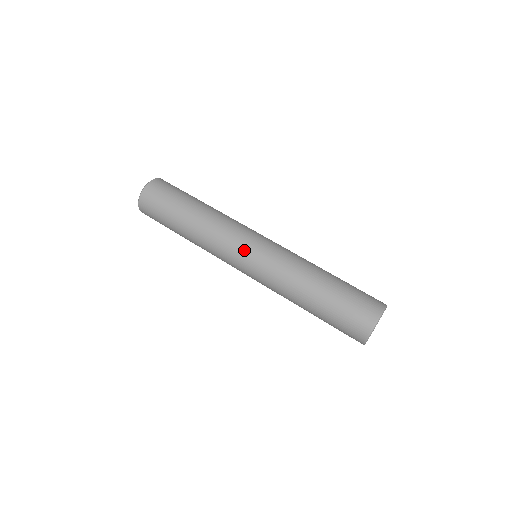
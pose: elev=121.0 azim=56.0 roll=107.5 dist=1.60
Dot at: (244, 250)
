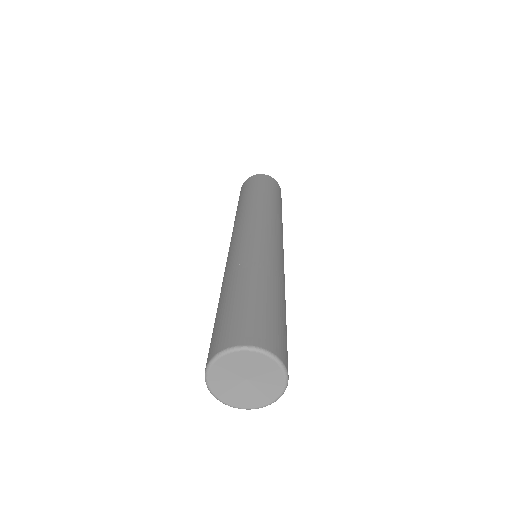
Dot at: occluded
